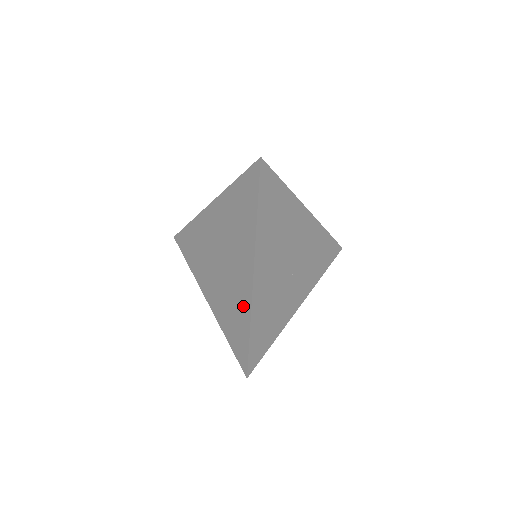
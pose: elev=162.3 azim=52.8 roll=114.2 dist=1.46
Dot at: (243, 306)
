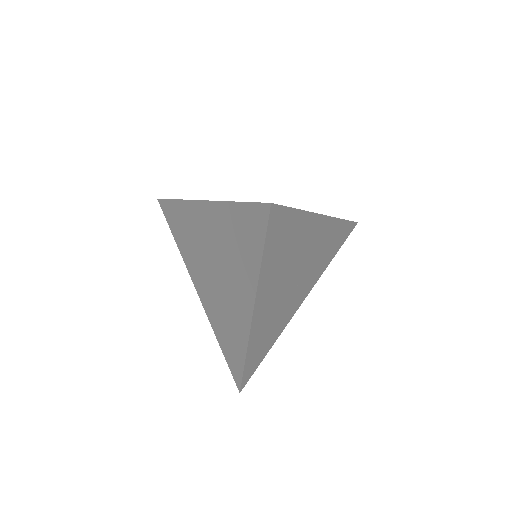
Dot at: (239, 334)
